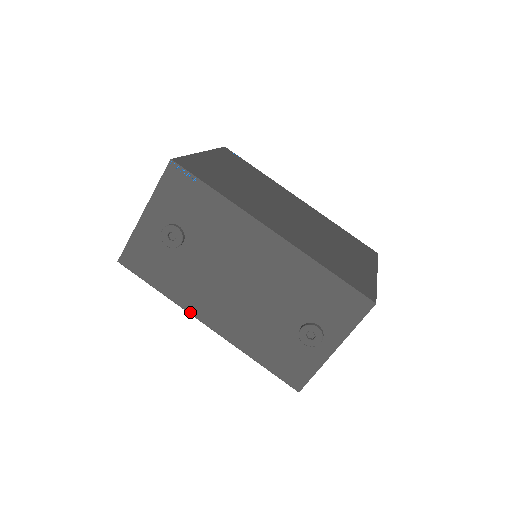
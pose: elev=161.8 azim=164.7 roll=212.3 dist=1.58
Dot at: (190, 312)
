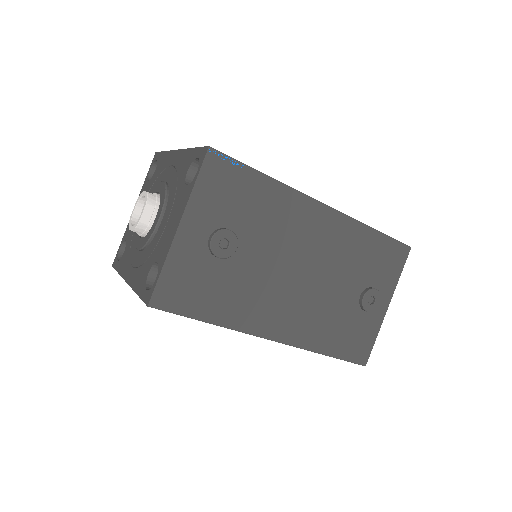
Dot at: (252, 332)
